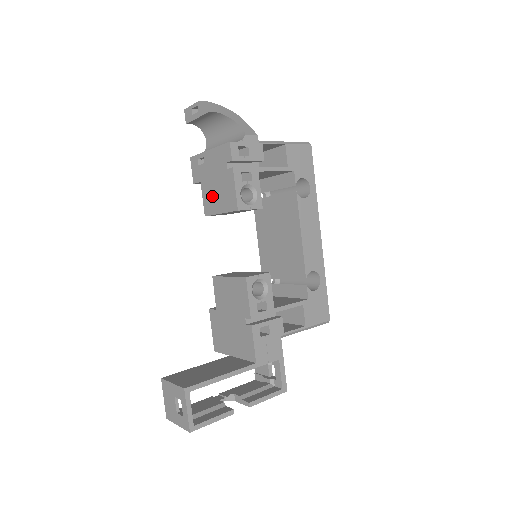
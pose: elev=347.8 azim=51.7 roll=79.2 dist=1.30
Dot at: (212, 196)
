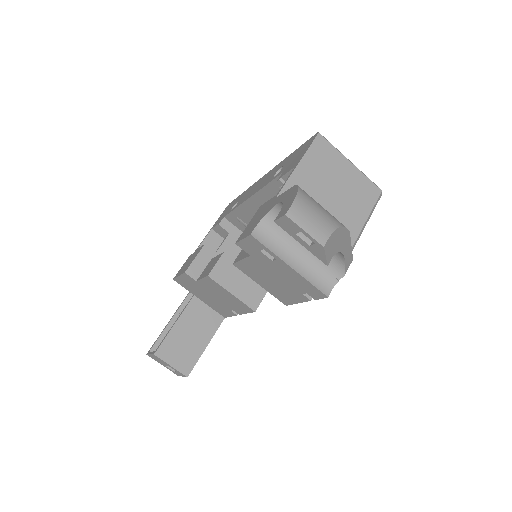
Dot at: (259, 274)
